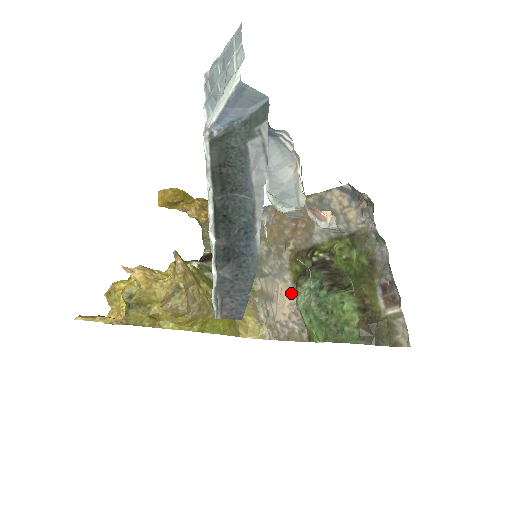
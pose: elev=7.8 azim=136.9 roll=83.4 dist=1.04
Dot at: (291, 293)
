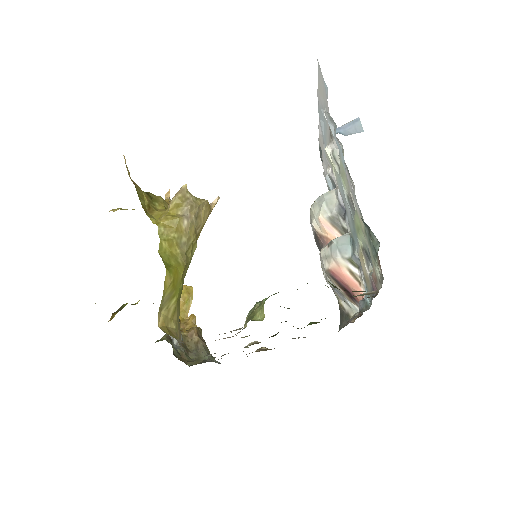
Dot at: occluded
